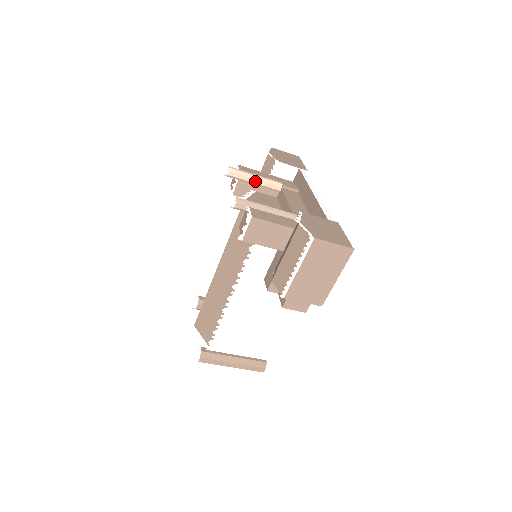
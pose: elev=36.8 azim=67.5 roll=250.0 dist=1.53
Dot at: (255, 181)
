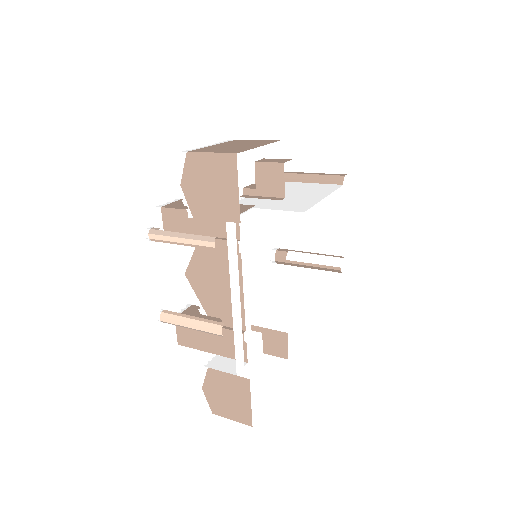
Dot at: (184, 244)
